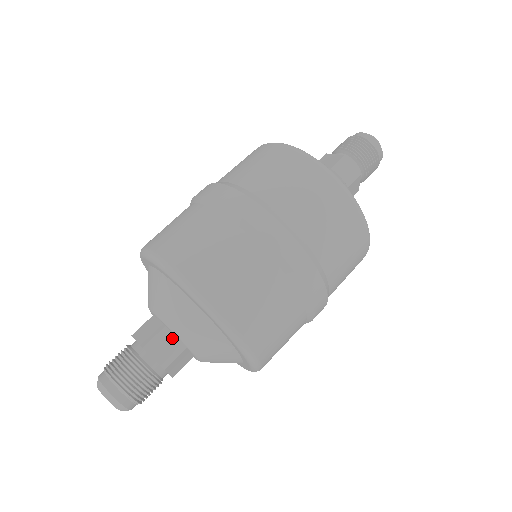
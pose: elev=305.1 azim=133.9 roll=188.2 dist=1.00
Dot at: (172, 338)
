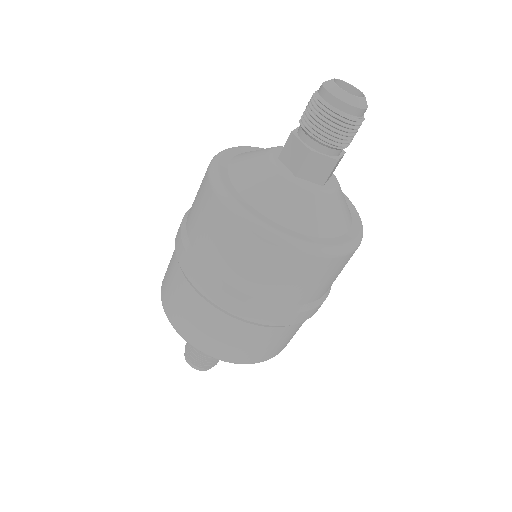
Dot at: occluded
